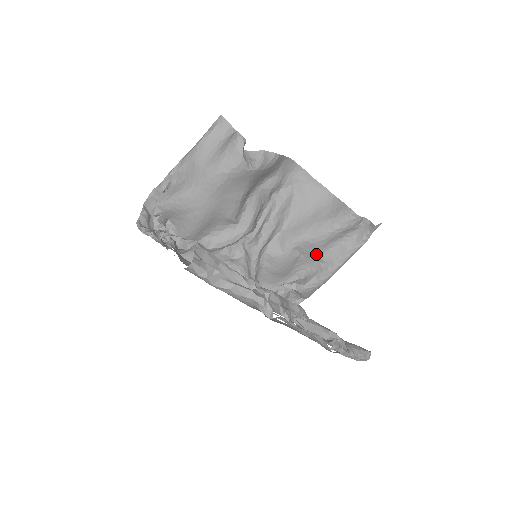
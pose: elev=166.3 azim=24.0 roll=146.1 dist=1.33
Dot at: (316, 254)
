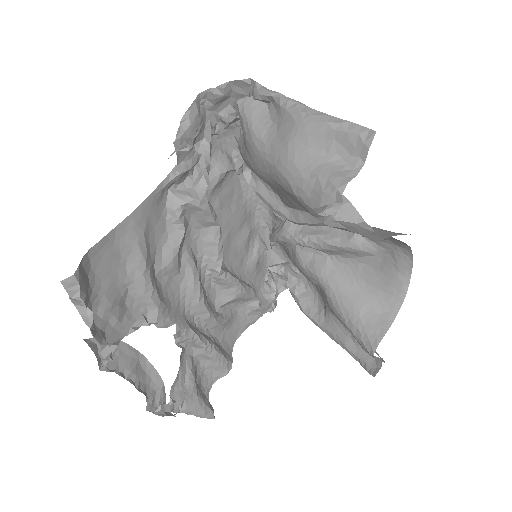
Dot at: (326, 305)
